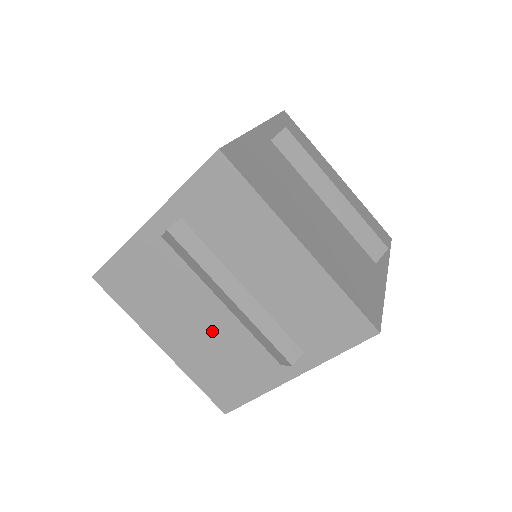
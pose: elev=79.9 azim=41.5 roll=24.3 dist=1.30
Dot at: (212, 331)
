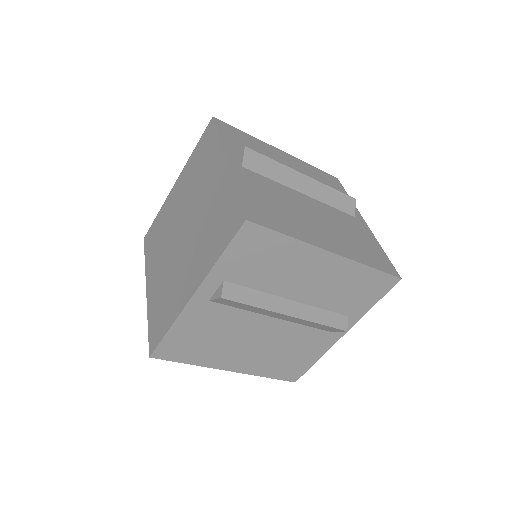
Dot at: occluded
